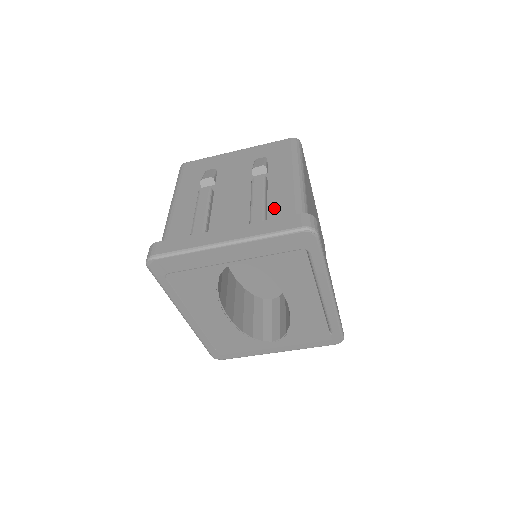
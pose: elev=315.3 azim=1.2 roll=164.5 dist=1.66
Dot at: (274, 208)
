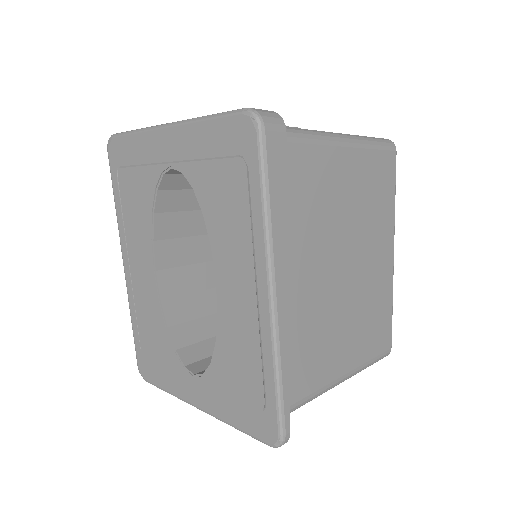
Dot at: occluded
